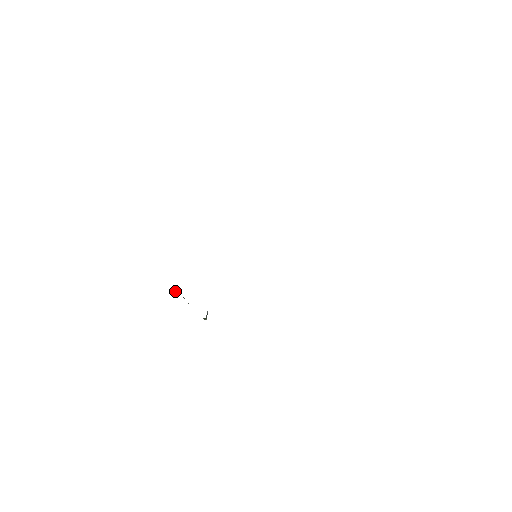
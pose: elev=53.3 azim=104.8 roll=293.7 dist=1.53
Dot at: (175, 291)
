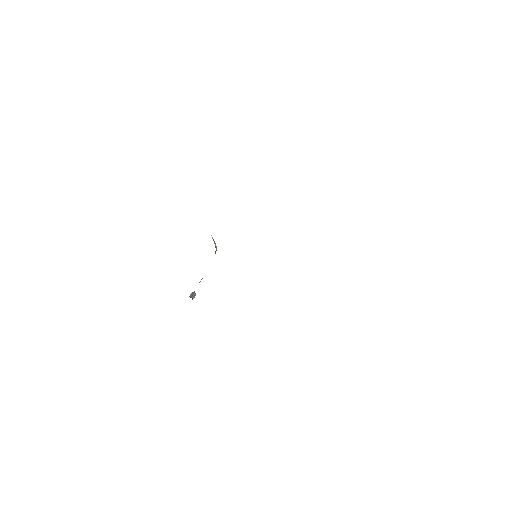
Dot at: (194, 296)
